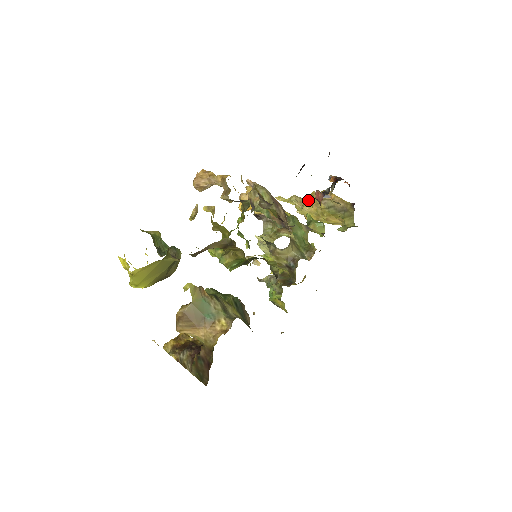
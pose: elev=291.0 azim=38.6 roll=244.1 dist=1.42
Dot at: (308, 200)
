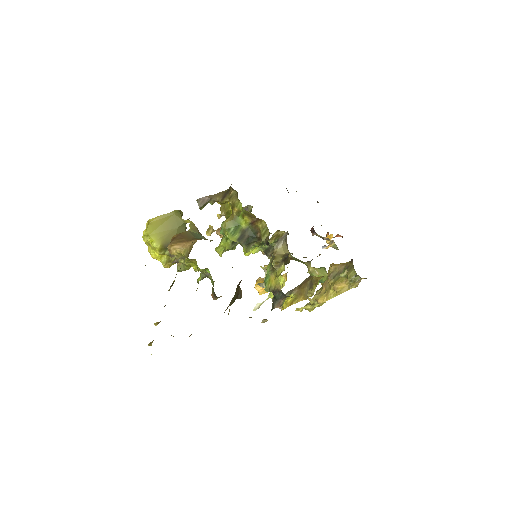
Dot at: (319, 290)
